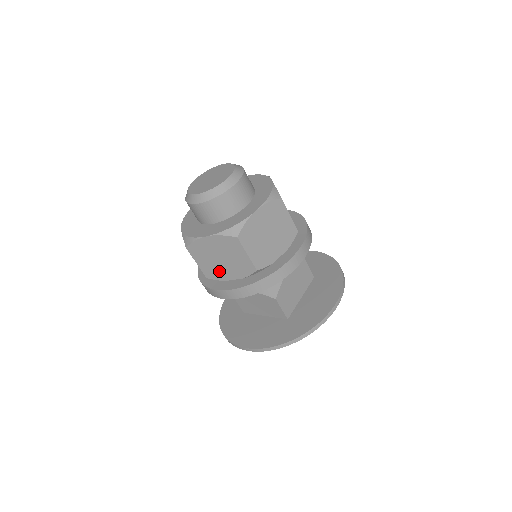
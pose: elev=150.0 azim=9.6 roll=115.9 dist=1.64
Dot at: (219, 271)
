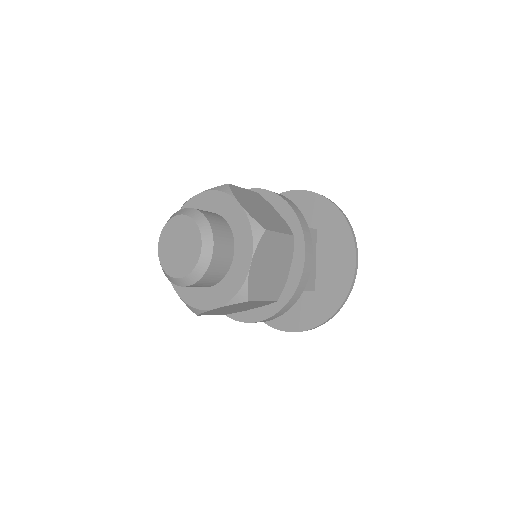
Dot at: (238, 310)
